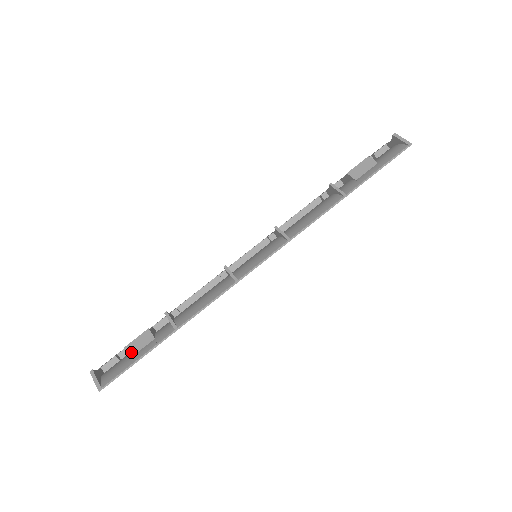
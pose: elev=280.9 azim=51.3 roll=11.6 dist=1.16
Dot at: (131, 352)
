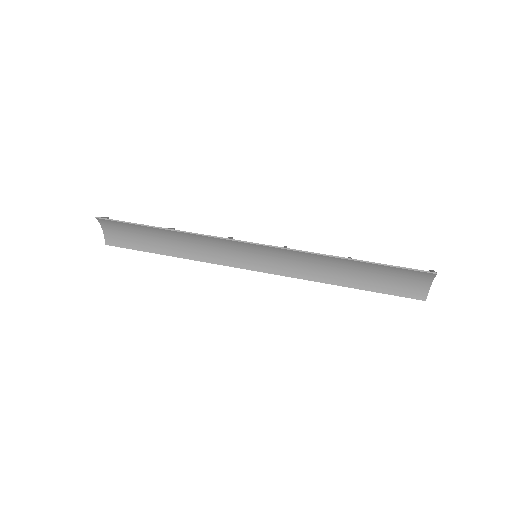
Dot at: occluded
